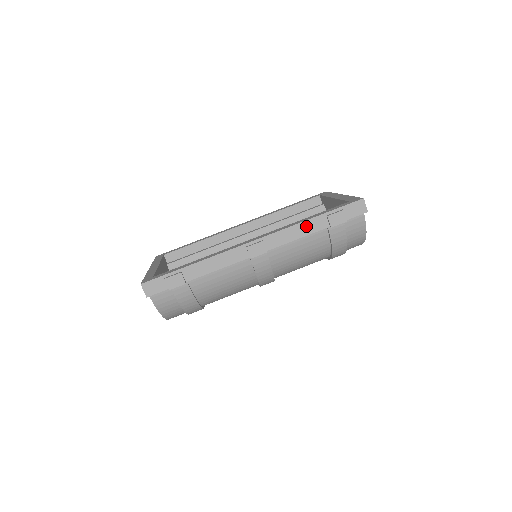
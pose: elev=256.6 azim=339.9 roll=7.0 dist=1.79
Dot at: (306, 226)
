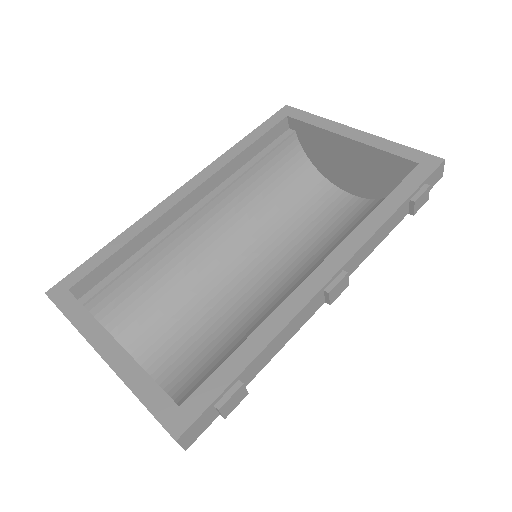
Dot at: (389, 224)
